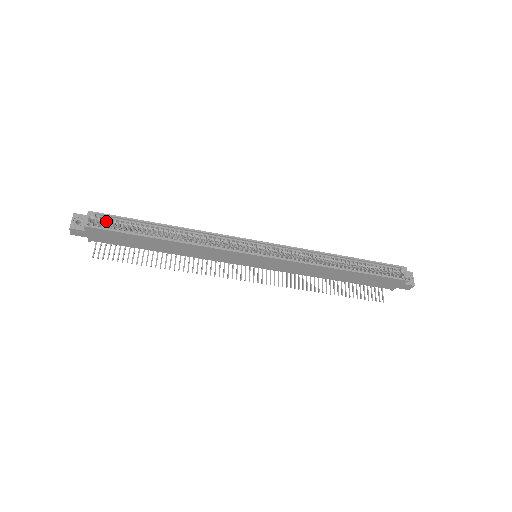
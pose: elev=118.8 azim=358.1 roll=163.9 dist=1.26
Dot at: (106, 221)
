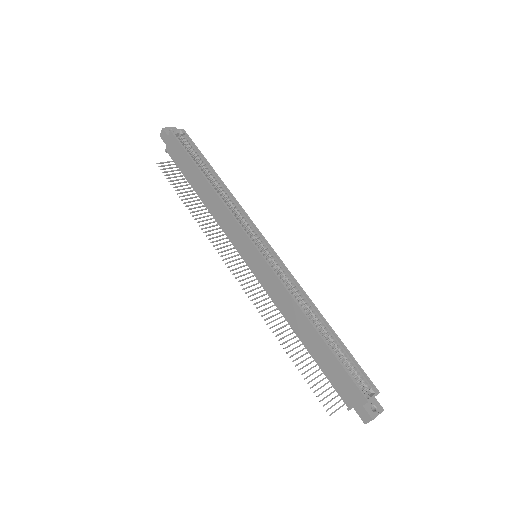
Dot at: (186, 142)
